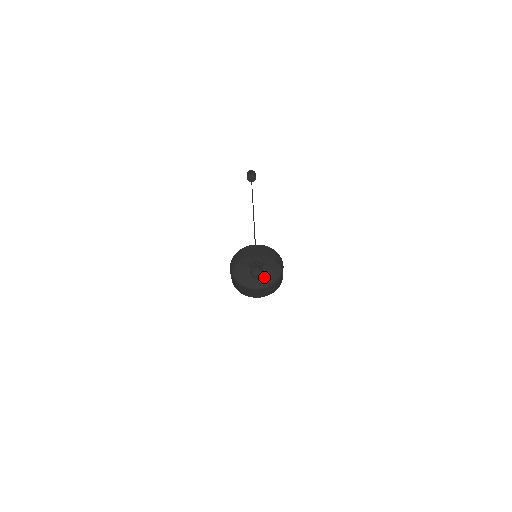
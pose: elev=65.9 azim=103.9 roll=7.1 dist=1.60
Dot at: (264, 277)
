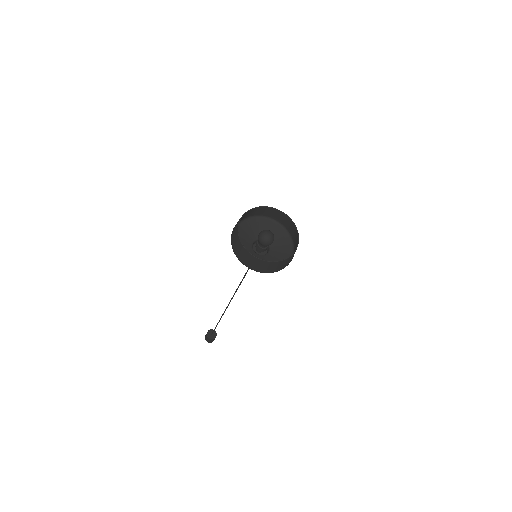
Dot at: occluded
